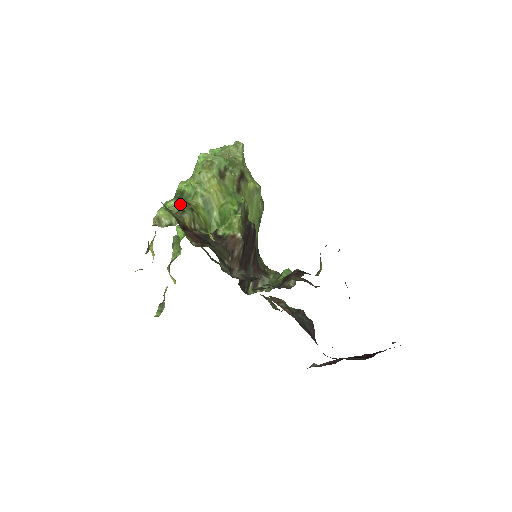
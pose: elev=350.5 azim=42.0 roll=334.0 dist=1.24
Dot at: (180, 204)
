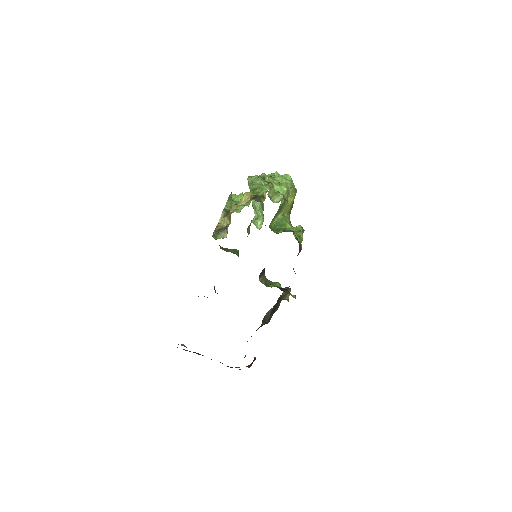
Dot at: occluded
